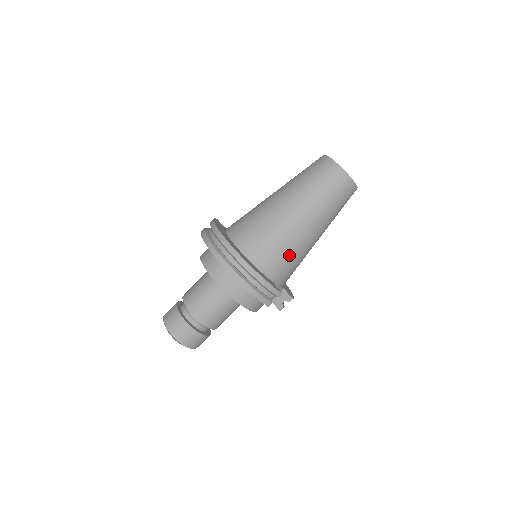
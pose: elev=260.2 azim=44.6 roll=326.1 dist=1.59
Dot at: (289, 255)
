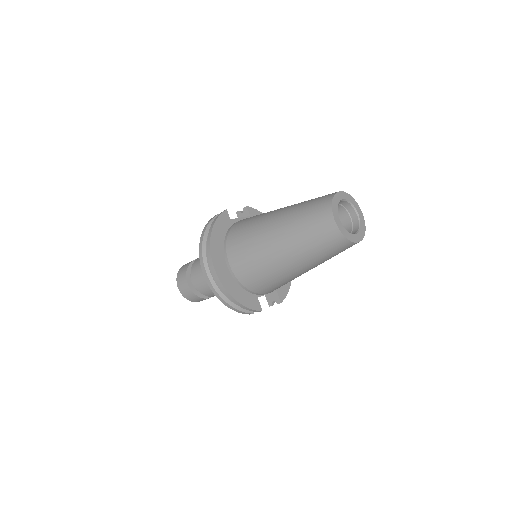
Dot at: (274, 283)
